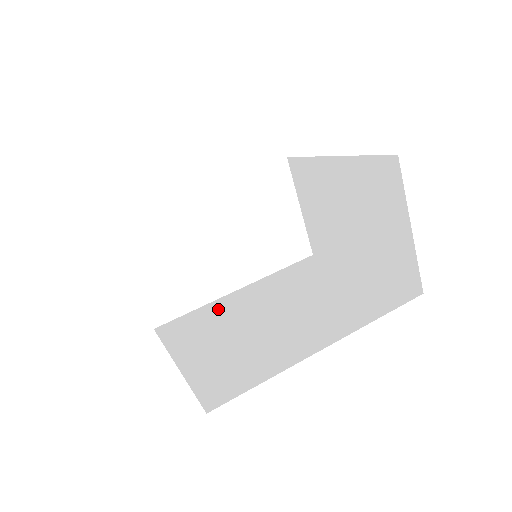
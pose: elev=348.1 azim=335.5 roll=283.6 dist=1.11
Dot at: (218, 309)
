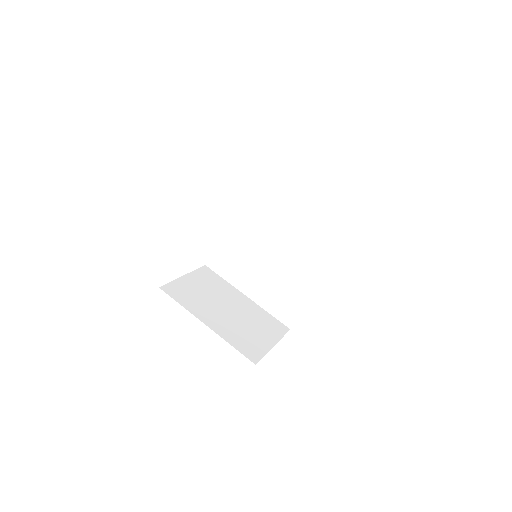
Dot at: (233, 242)
